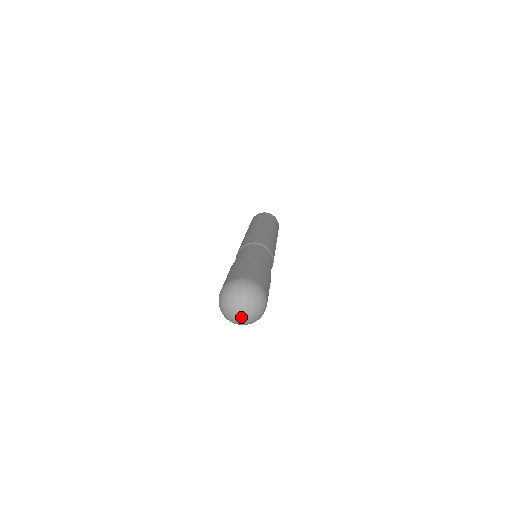
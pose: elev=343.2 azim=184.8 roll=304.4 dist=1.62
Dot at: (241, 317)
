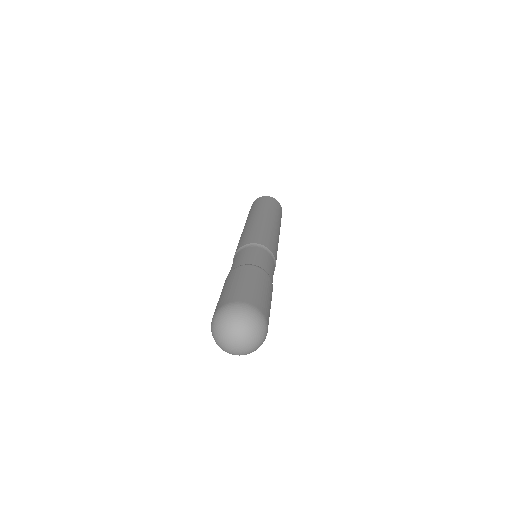
Dot at: (234, 349)
